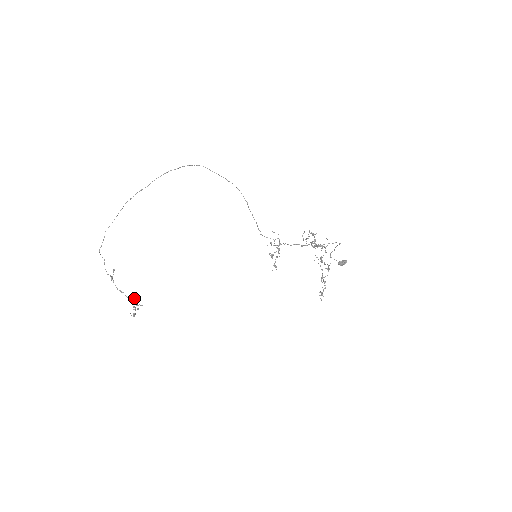
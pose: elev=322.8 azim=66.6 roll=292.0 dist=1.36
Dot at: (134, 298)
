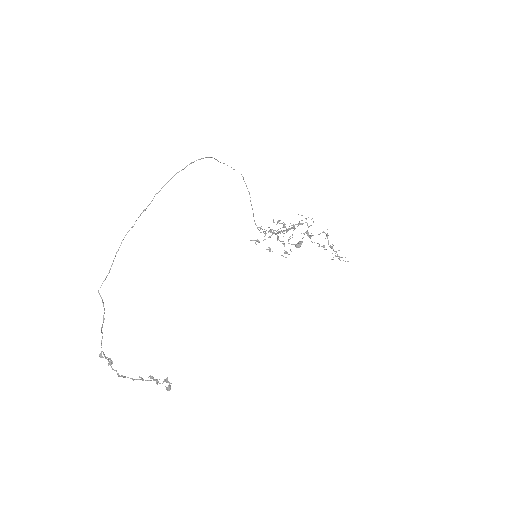
Dot at: occluded
